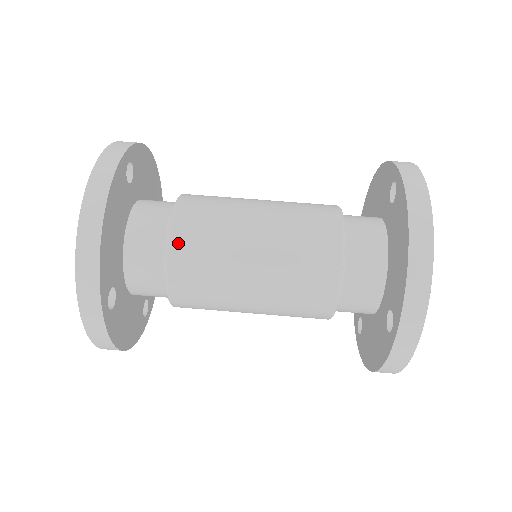
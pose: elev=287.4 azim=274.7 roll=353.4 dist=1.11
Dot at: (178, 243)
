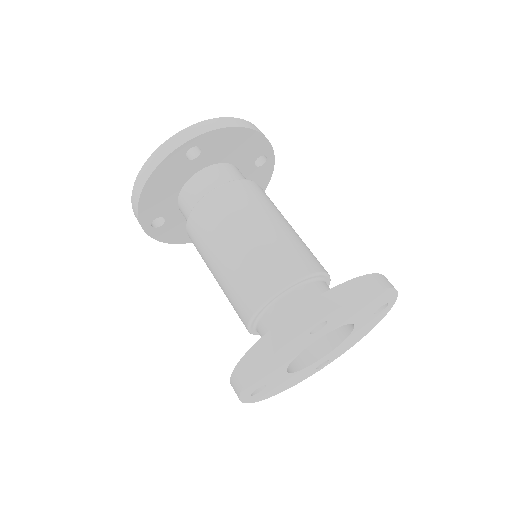
Dot at: (247, 184)
